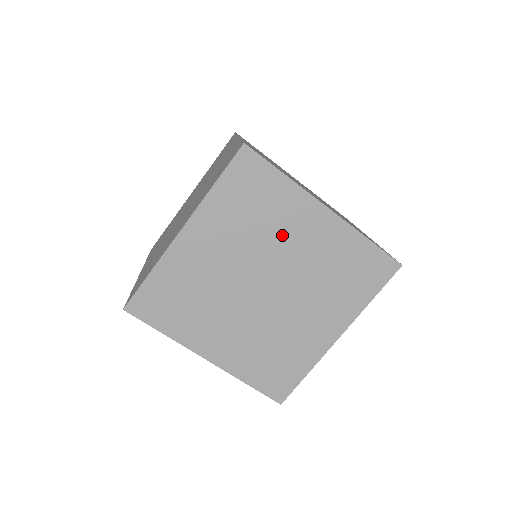
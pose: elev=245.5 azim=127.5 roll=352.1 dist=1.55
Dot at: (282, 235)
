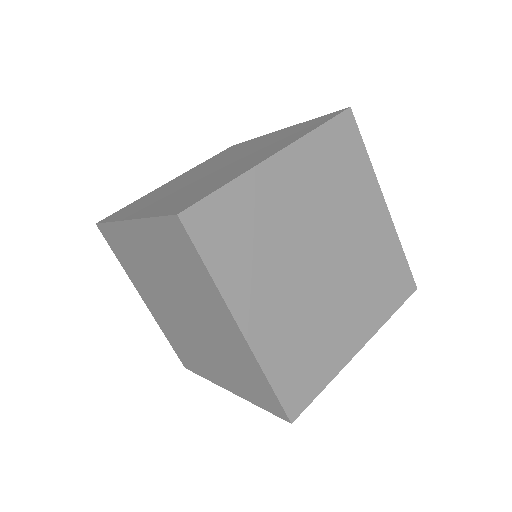
Dot at: (199, 302)
